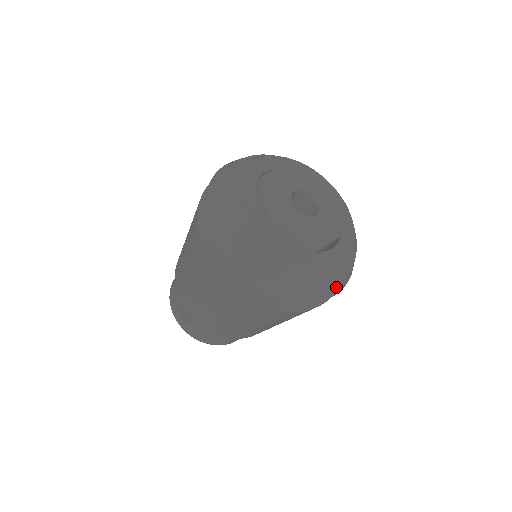
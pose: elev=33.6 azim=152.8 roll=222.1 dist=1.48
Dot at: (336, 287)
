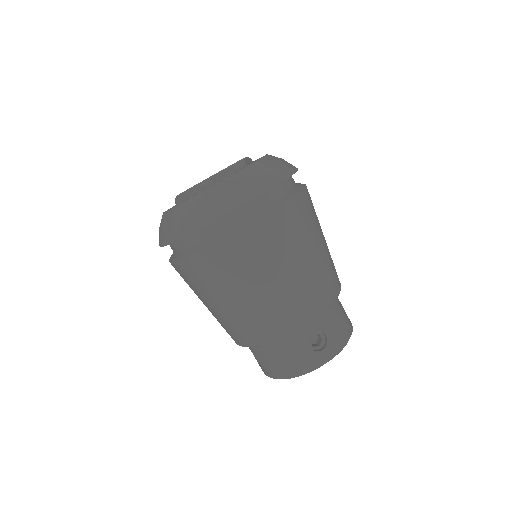
Dot at: (236, 197)
